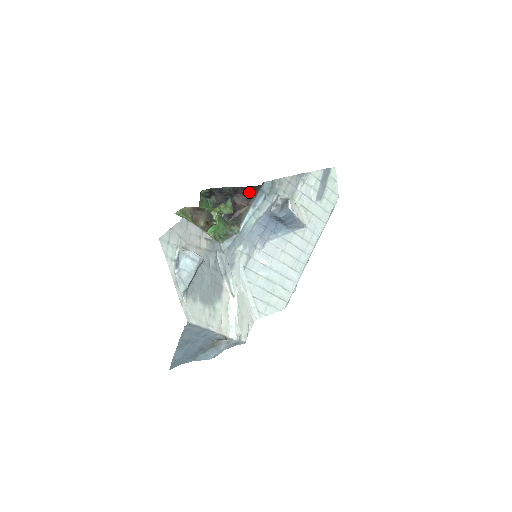
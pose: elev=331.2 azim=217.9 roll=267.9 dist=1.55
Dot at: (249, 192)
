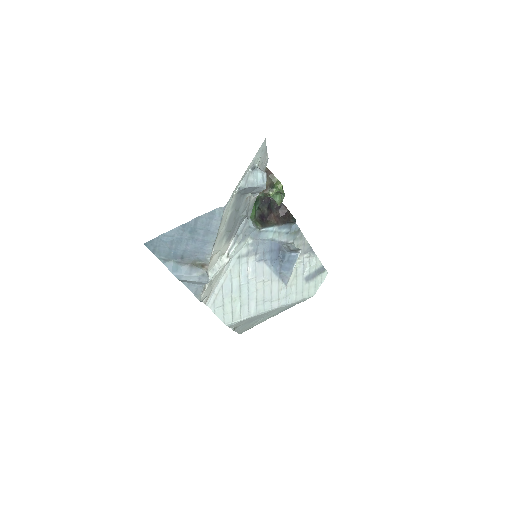
Dot at: (285, 216)
